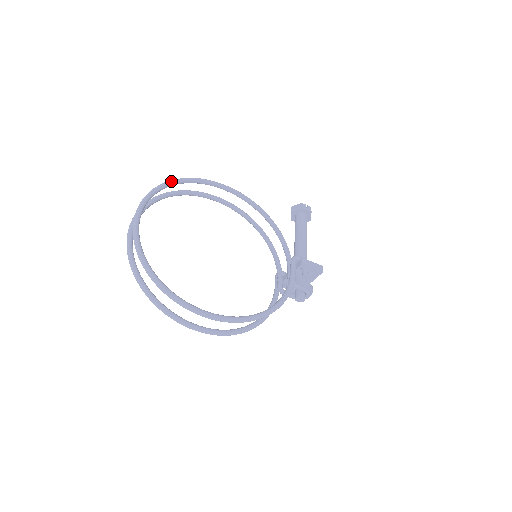
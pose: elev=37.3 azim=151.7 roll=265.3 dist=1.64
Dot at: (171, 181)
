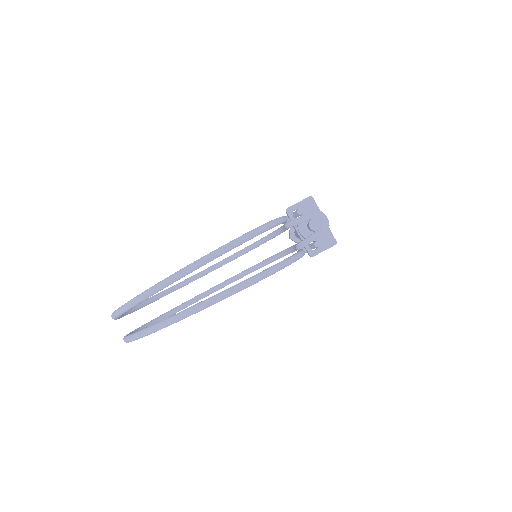
Dot at: (154, 296)
